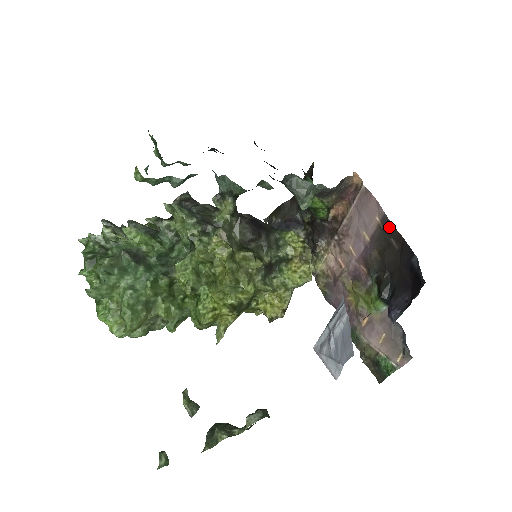
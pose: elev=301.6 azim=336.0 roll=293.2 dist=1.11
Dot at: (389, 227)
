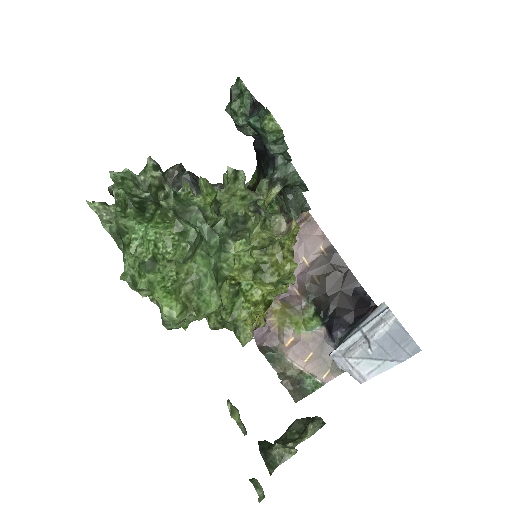
Dot at: (335, 256)
